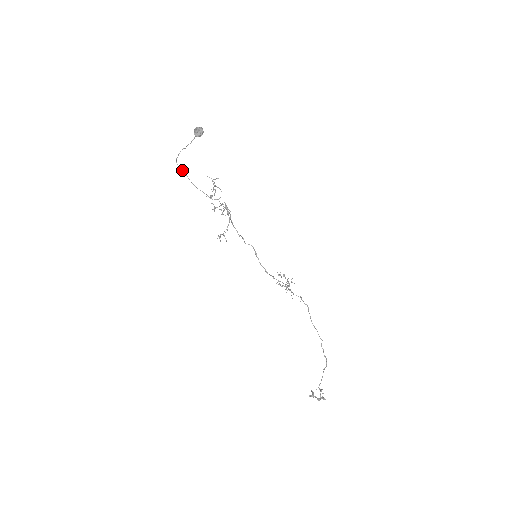
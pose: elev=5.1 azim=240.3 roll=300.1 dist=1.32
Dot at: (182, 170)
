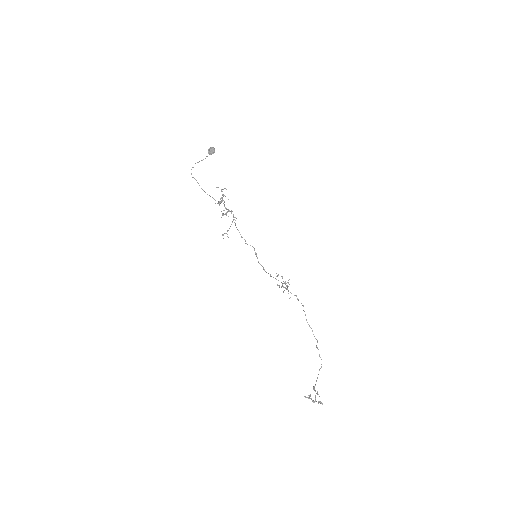
Dot at: (195, 179)
